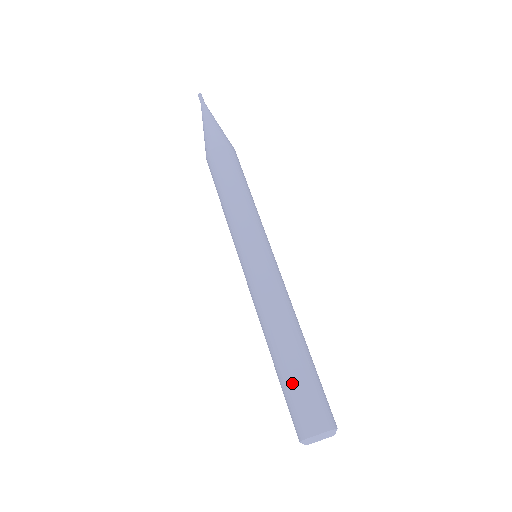
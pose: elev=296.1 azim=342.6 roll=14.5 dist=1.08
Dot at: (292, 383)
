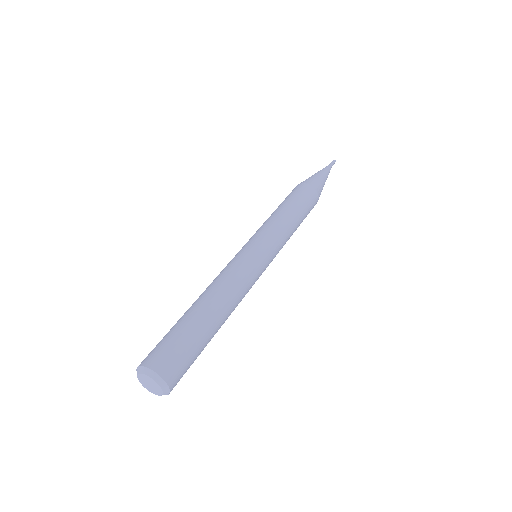
Dot at: occluded
